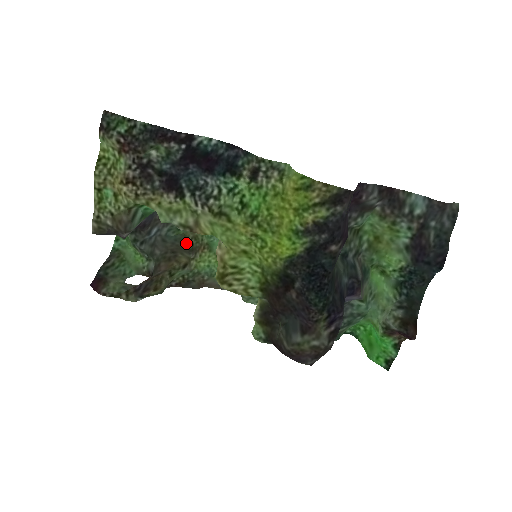
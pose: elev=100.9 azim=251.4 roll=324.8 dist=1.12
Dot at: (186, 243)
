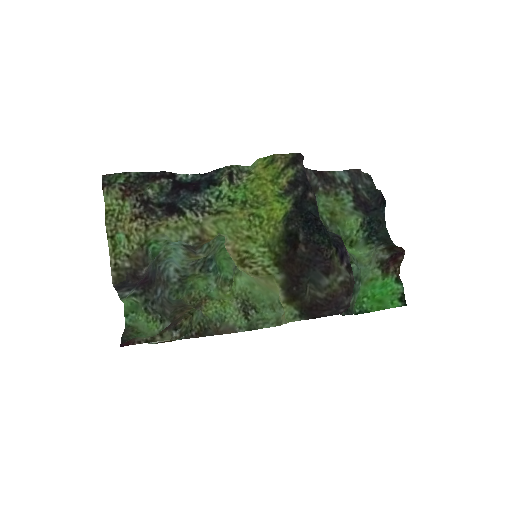
Dot at: occluded
